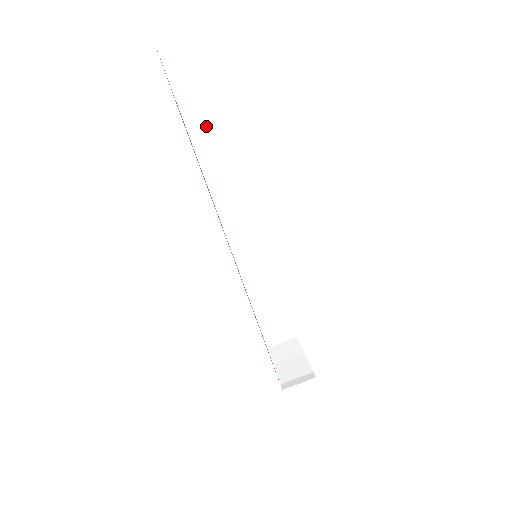
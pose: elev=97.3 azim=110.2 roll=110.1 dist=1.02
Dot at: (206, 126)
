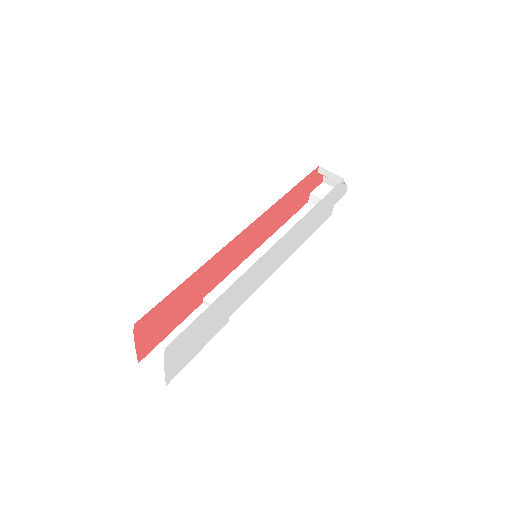
Dot at: occluded
